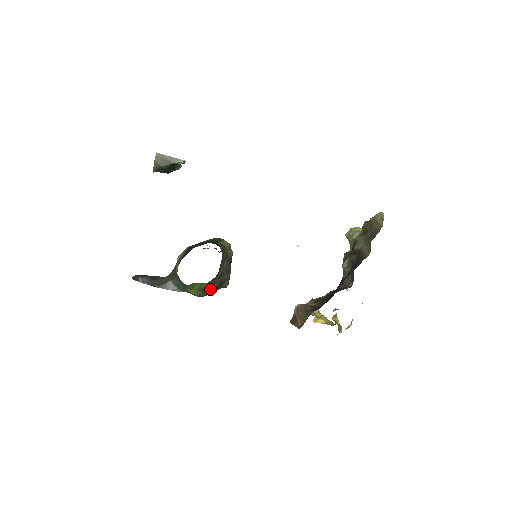
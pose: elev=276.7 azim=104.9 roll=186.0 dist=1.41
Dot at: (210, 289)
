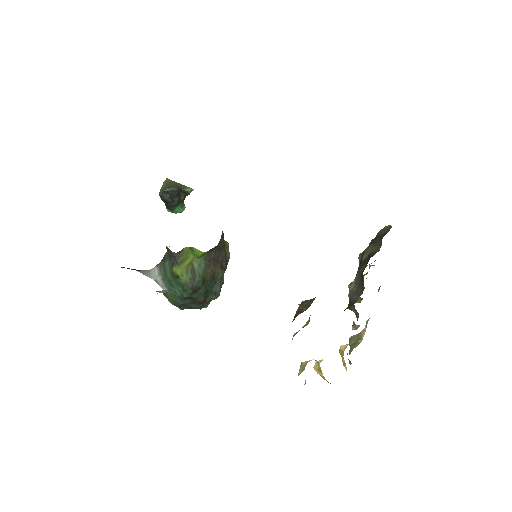
Dot at: (201, 272)
